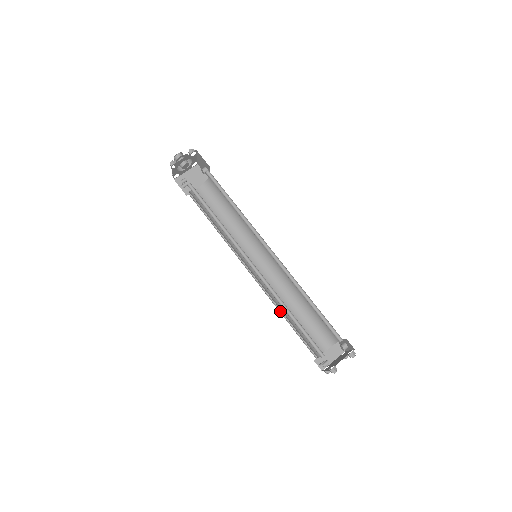
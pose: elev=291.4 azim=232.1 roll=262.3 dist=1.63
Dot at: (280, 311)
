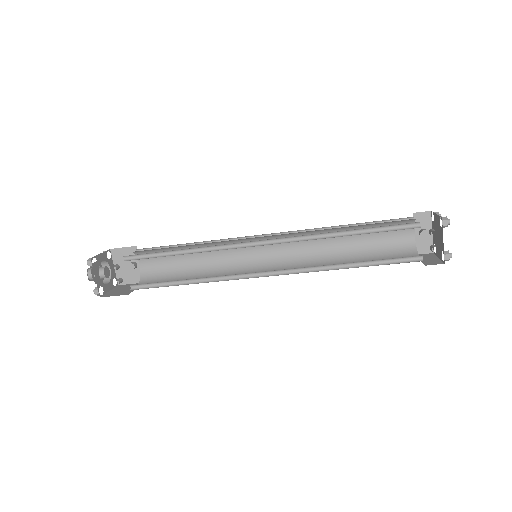
Dot at: occluded
